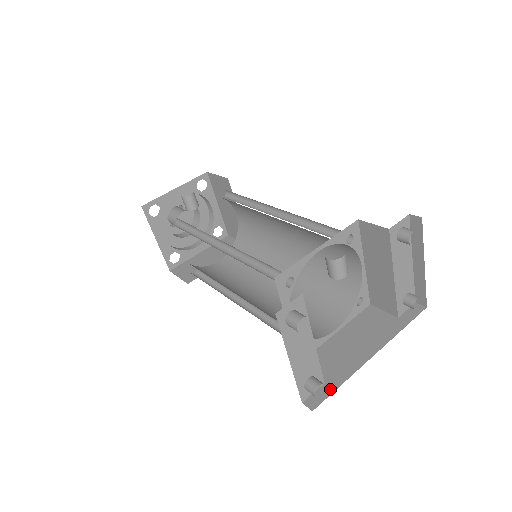
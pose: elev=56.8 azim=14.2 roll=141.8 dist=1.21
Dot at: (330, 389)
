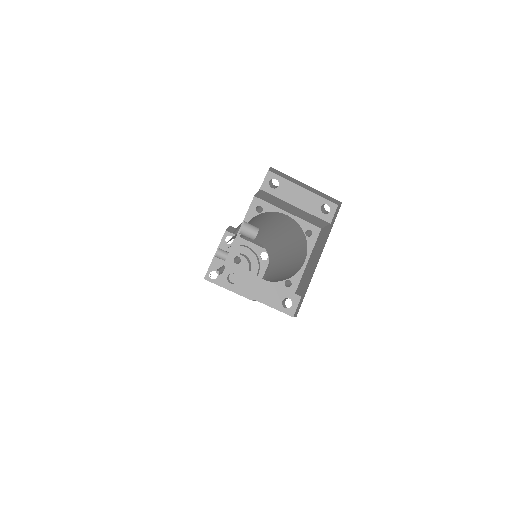
Dot at: (303, 298)
